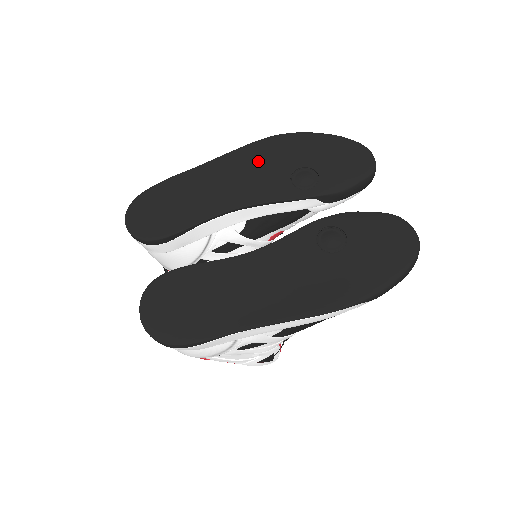
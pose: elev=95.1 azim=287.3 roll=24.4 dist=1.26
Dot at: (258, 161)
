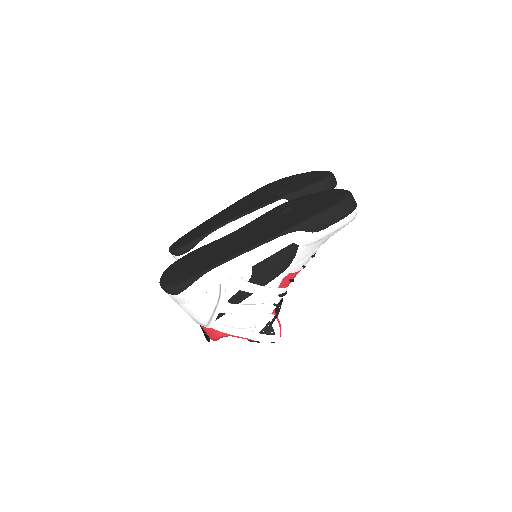
Dot at: (254, 197)
